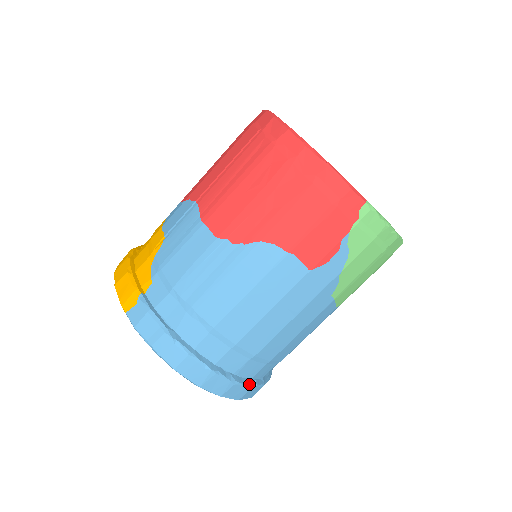
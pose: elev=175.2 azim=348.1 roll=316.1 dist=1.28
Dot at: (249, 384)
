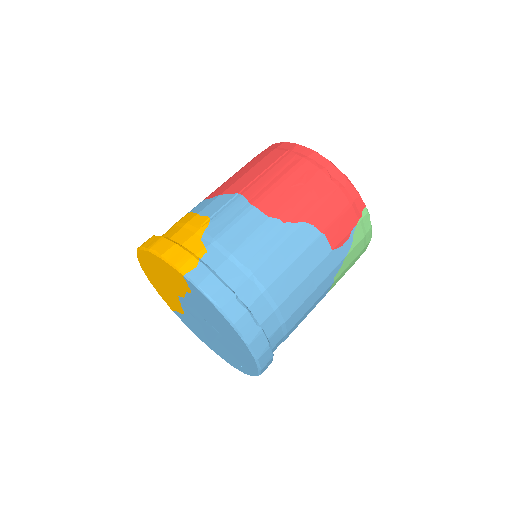
Dot at: occluded
